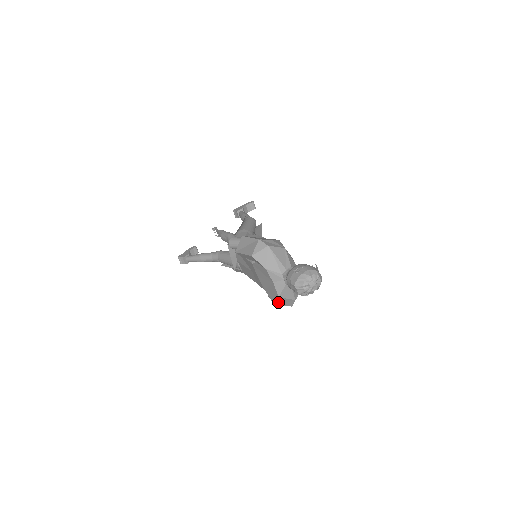
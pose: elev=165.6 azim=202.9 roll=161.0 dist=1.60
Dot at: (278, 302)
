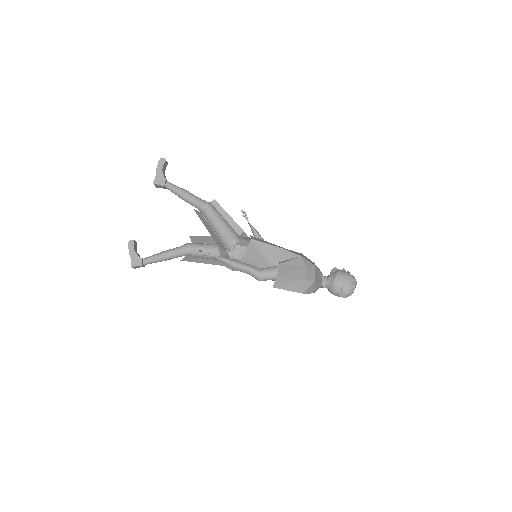
Dot at: occluded
